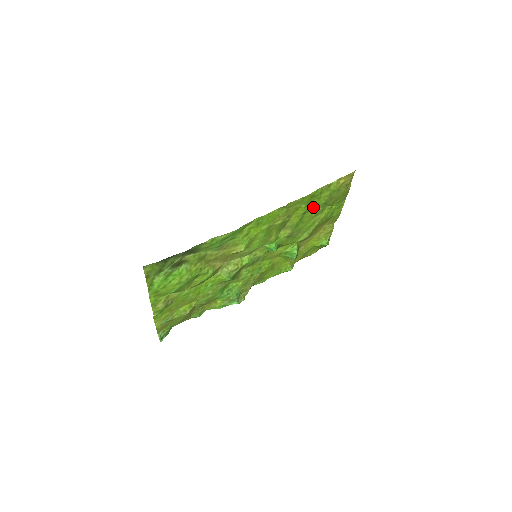
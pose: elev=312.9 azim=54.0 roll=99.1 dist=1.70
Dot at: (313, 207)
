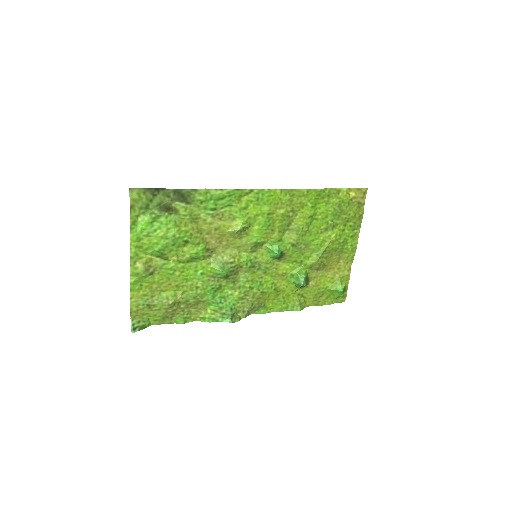
Dot at: (321, 215)
